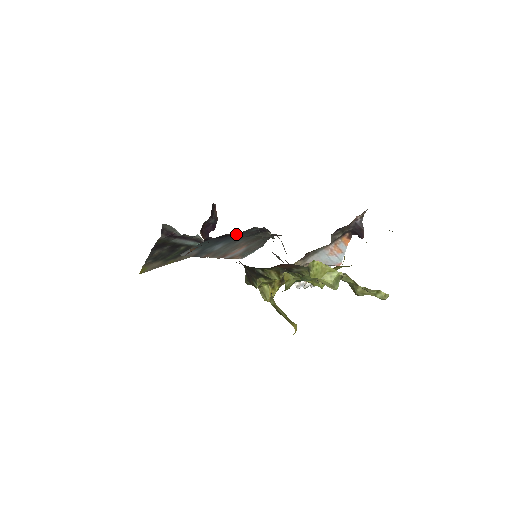
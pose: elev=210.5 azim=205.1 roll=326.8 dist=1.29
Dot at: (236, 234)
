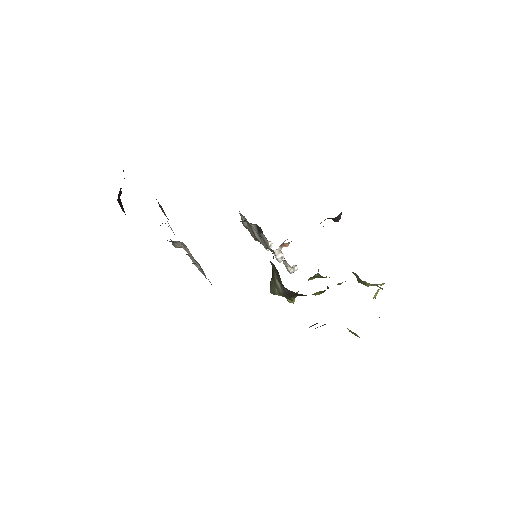
Dot at: occluded
